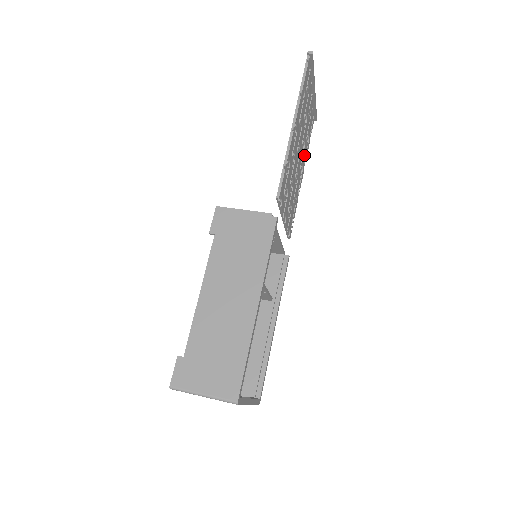
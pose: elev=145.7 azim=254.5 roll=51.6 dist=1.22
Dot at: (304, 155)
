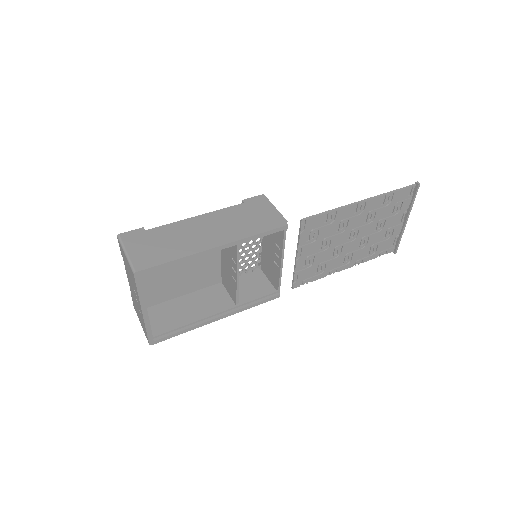
Dot at: (360, 254)
